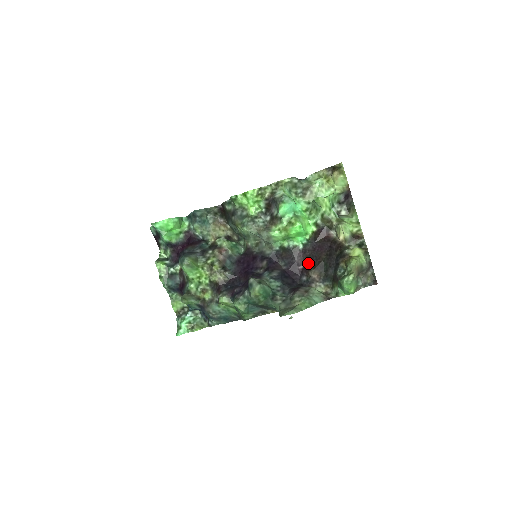
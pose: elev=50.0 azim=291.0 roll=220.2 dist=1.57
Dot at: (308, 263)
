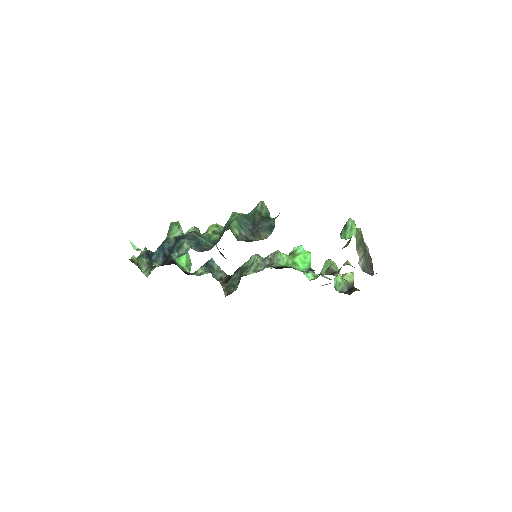
Dot at: occluded
